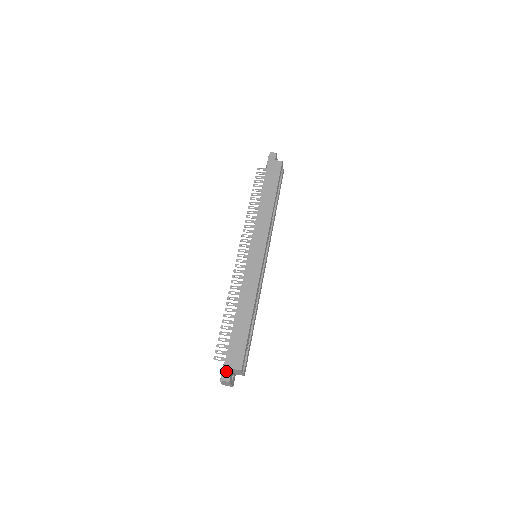
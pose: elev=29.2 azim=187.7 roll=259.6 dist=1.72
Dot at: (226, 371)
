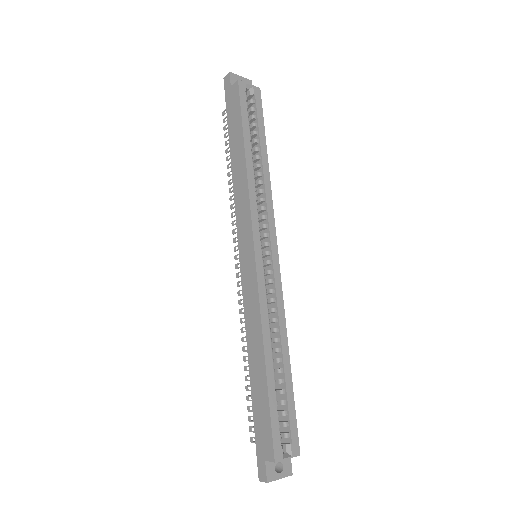
Dot at: (260, 465)
